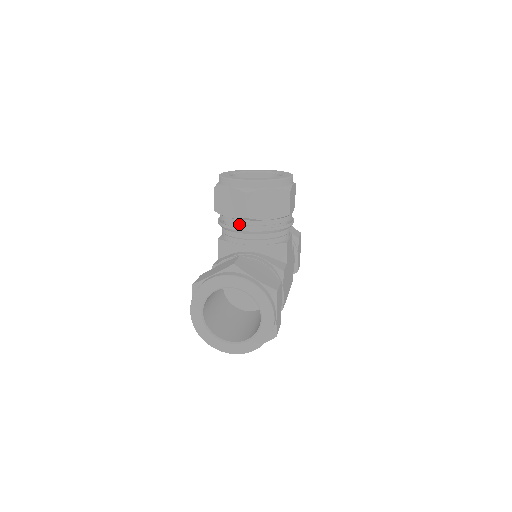
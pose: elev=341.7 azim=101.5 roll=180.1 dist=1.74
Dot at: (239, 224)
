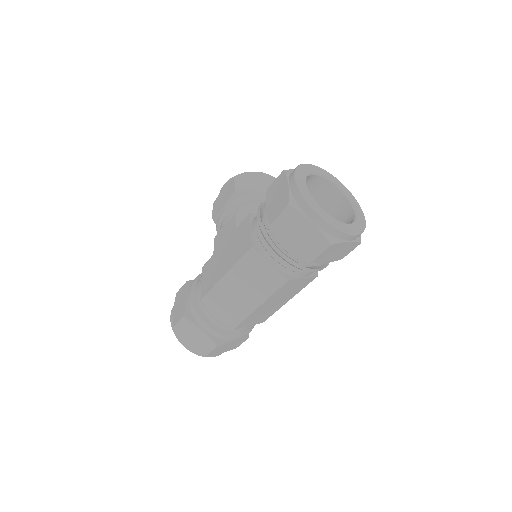
Dot at: occluded
